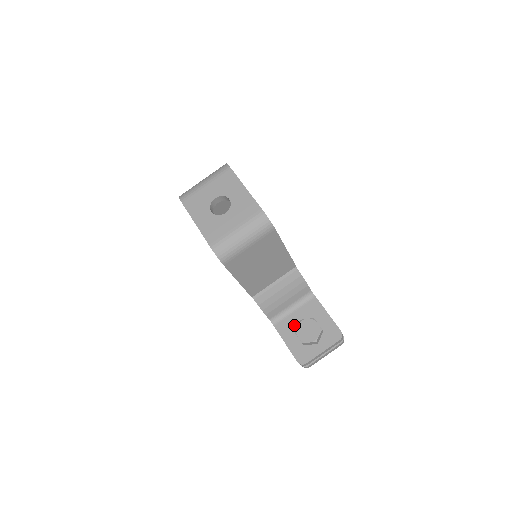
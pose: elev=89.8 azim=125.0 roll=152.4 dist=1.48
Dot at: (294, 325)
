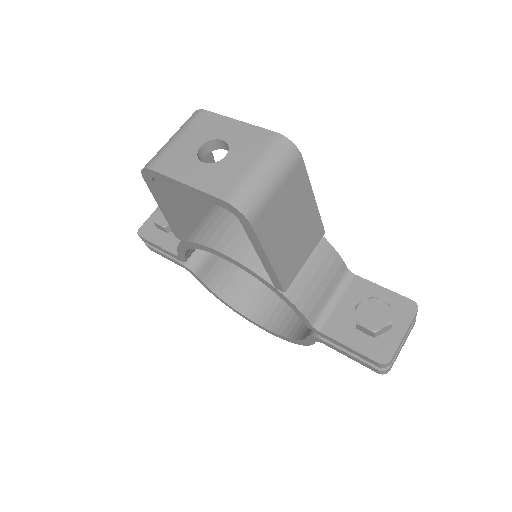
Dot at: (347, 319)
